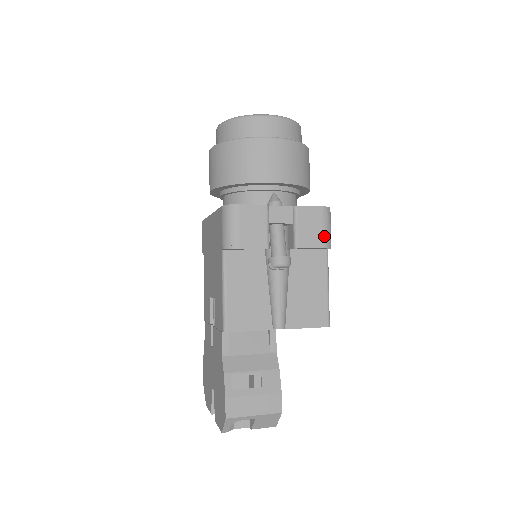
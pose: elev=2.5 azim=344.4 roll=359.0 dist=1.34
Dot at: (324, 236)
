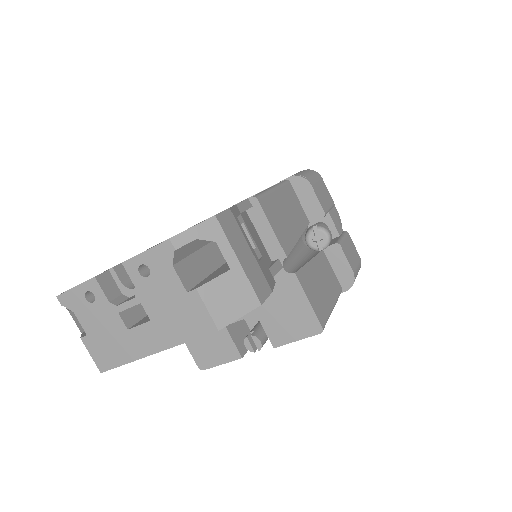
Dot at: (356, 269)
